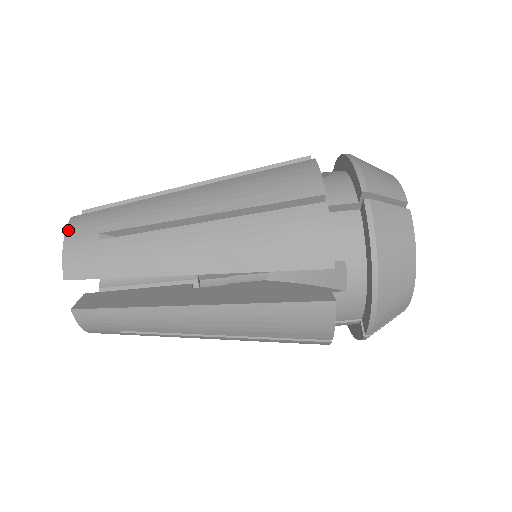
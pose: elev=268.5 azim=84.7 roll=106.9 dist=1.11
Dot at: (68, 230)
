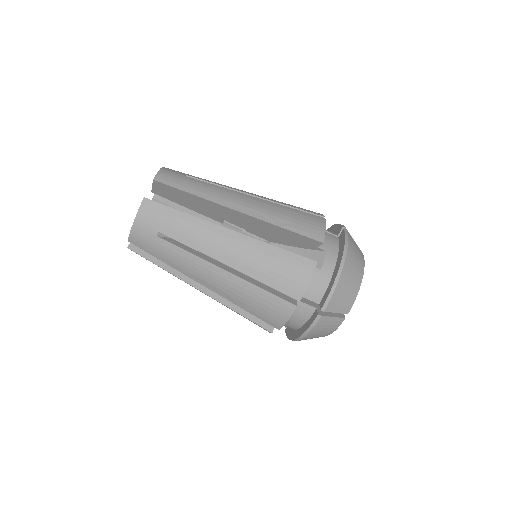
Dot at: (139, 214)
